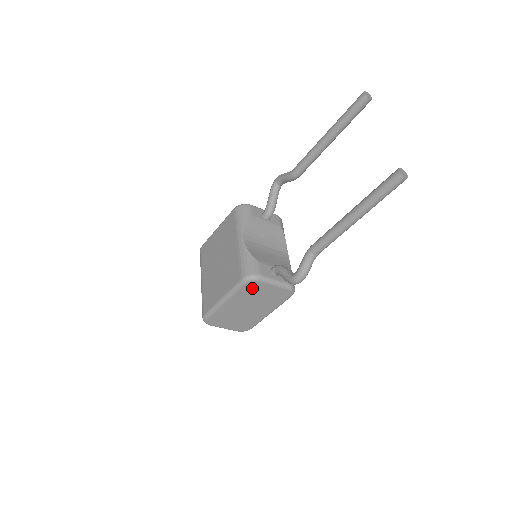
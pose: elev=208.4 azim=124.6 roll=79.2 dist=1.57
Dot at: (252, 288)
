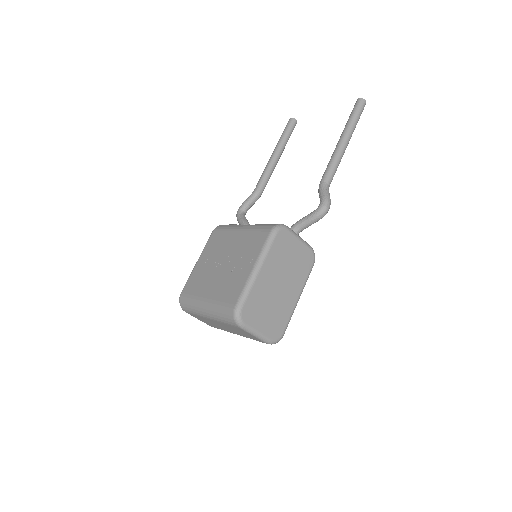
Dot at: (282, 243)
